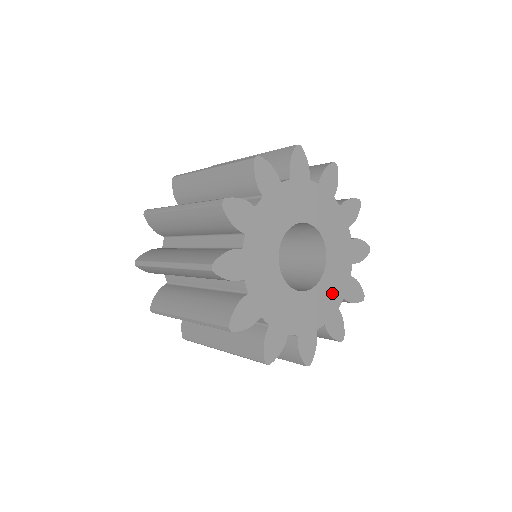
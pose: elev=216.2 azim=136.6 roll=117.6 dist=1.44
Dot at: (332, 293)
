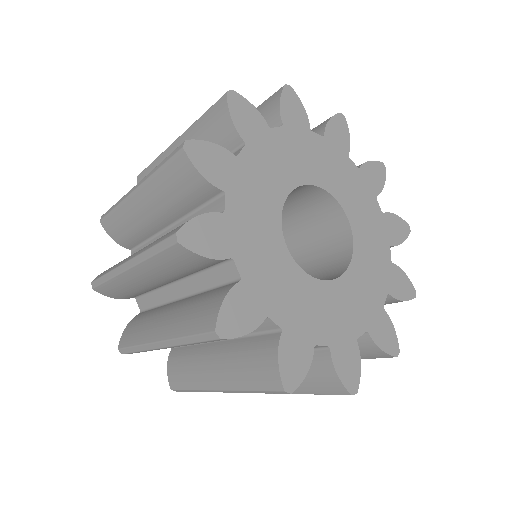
Dot at: (374, 250)
